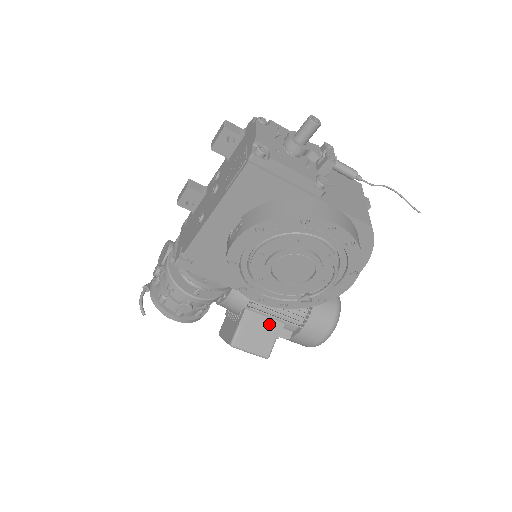
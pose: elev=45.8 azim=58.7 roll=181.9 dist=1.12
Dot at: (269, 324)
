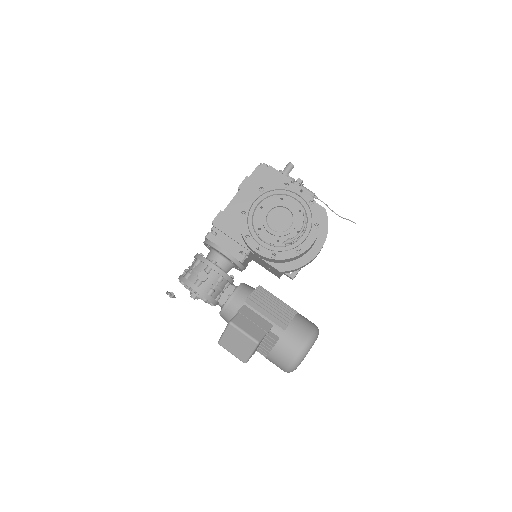
Dot at: (261, 321)
